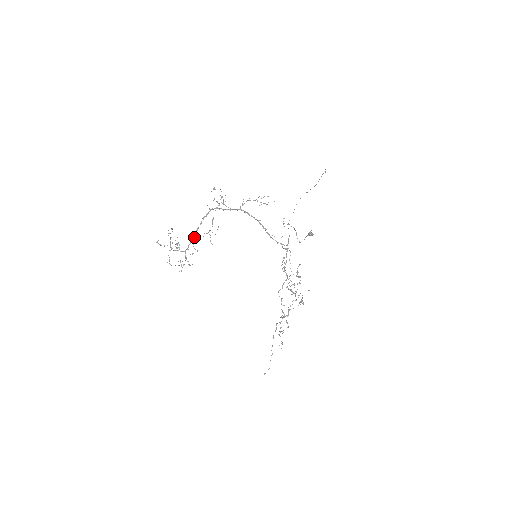
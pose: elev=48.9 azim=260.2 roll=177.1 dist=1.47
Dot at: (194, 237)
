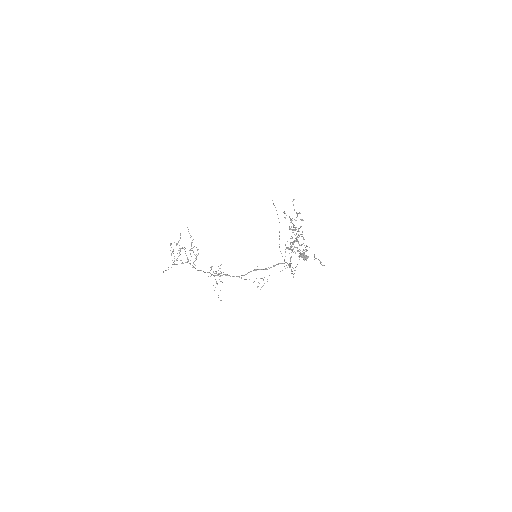
Dot at: occluded
